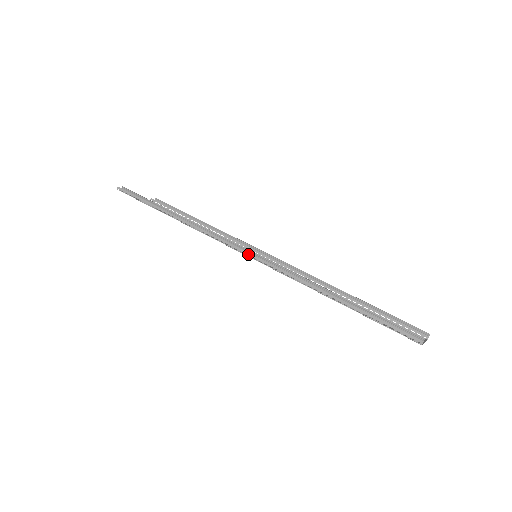
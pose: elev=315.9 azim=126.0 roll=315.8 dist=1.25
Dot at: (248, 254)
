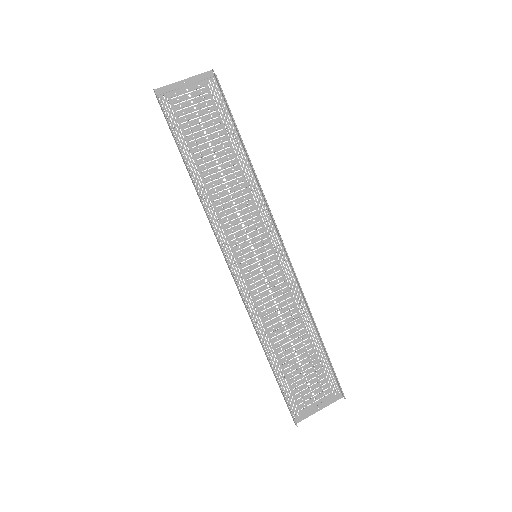
Dot at: (231, 274)
